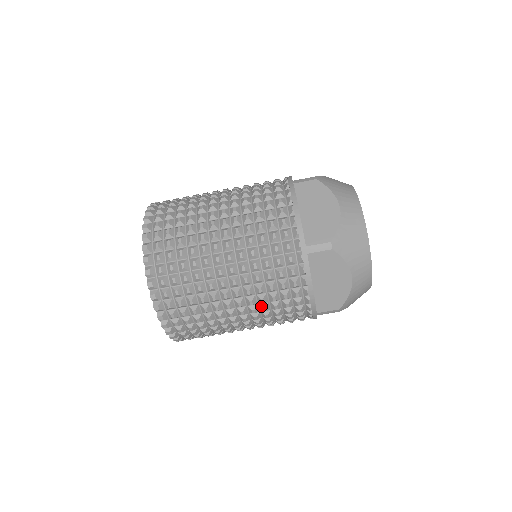
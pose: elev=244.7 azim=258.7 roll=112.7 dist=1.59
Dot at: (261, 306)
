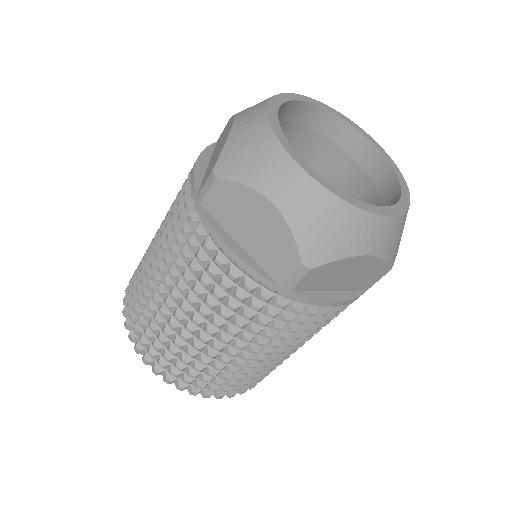
Dot at: occluded
